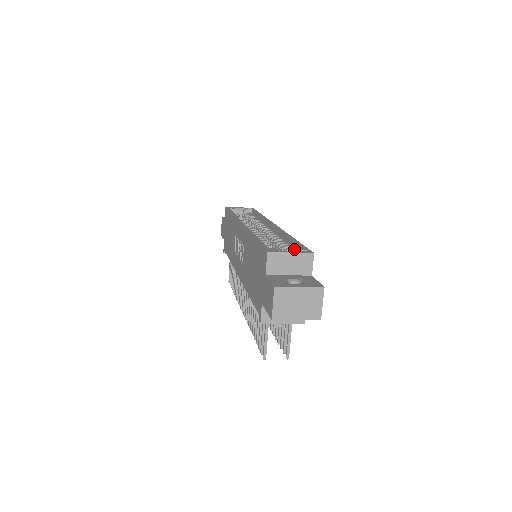
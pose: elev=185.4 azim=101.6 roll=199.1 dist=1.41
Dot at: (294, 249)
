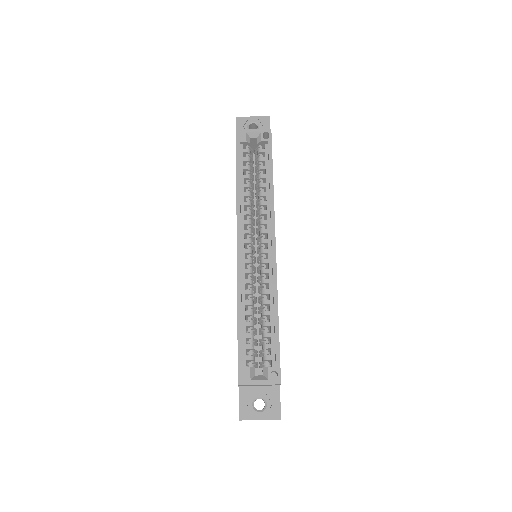
Dot at: (267, 367)
